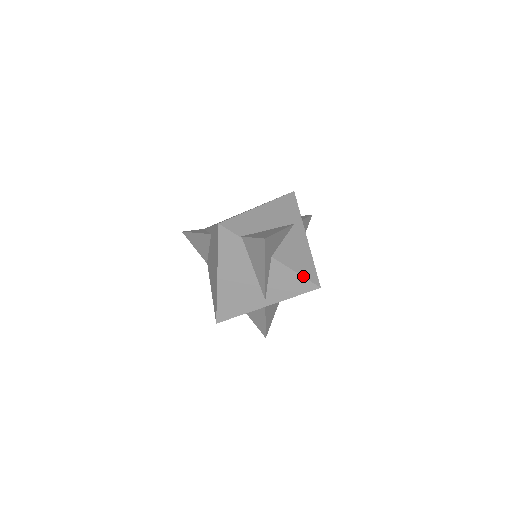
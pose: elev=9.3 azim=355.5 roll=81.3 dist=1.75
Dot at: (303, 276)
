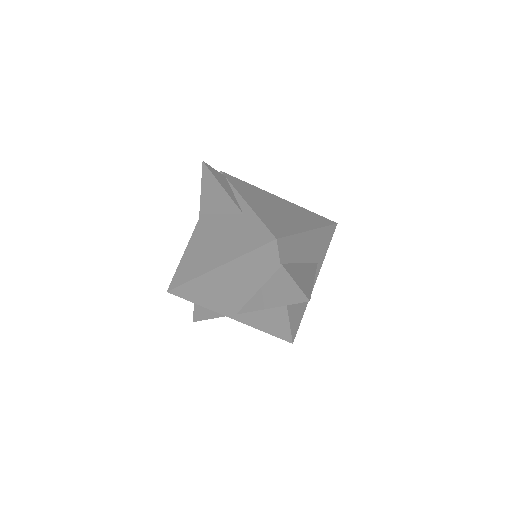
Dot at: (291, 327)
